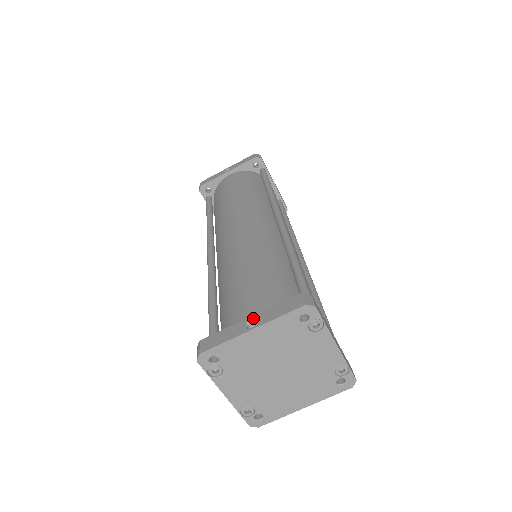
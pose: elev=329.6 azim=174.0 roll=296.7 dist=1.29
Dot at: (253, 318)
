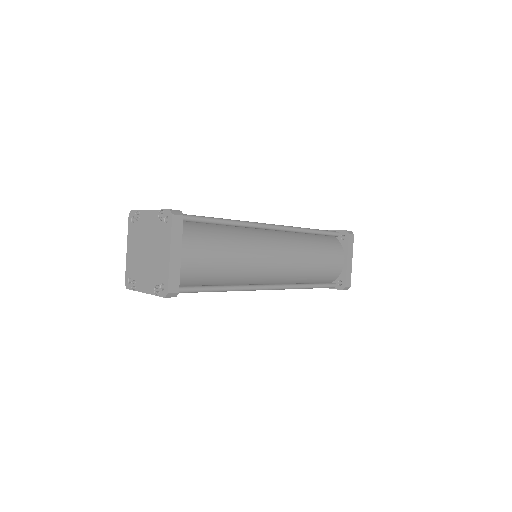
Dot at: occluded
